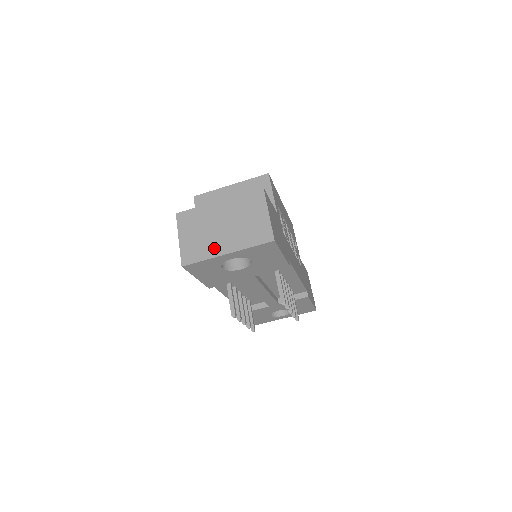
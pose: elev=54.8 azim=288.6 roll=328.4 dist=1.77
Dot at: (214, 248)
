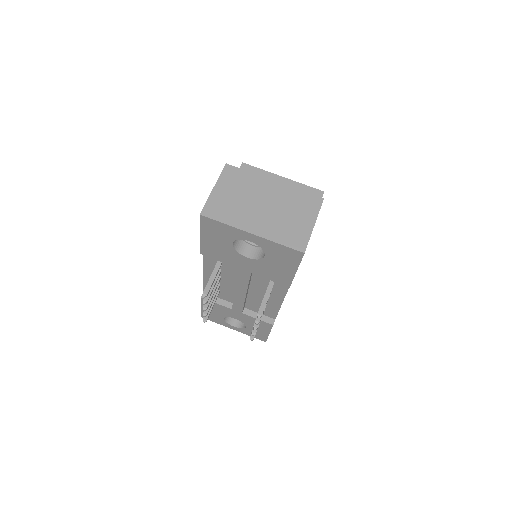
Dot at: (243, 220)
